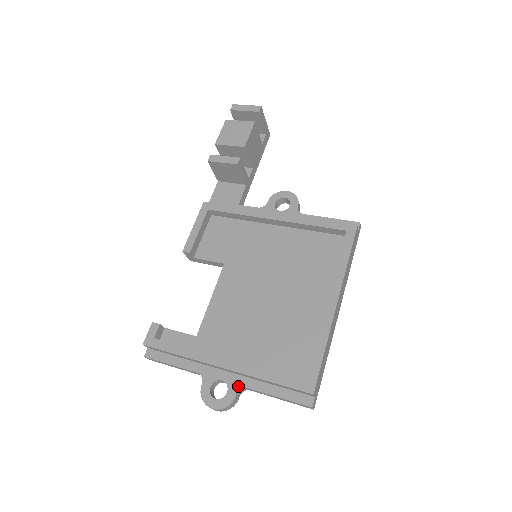
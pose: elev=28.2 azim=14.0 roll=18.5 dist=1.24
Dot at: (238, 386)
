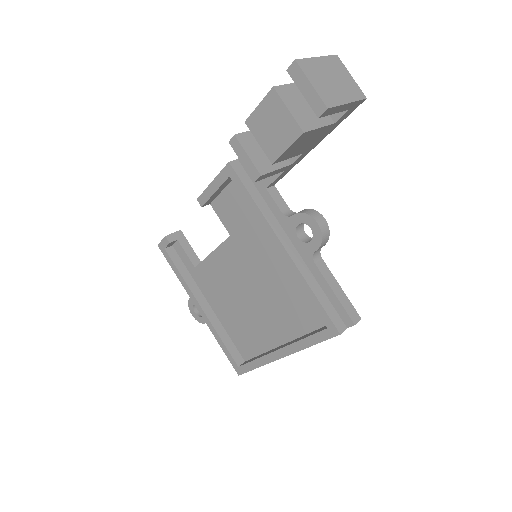
Dot at: occluded
